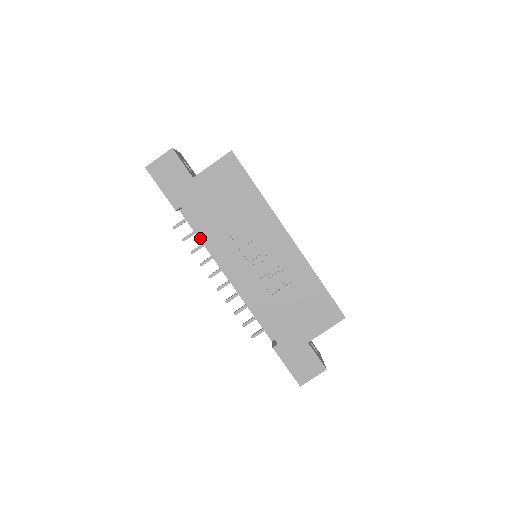
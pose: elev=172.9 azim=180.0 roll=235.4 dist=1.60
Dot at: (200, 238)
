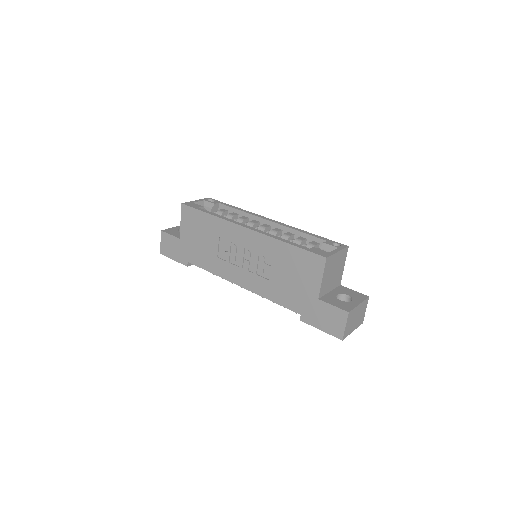
Dot at: occluded
